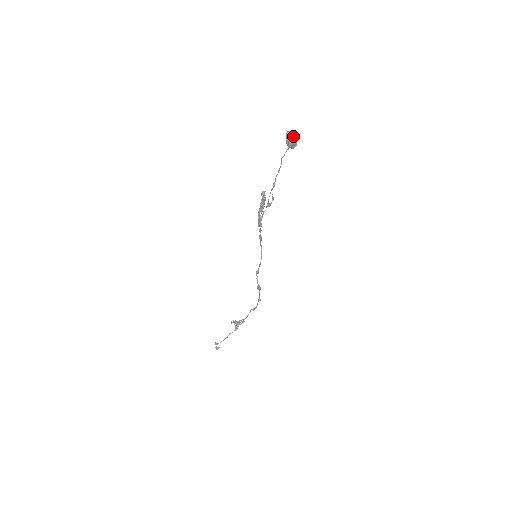
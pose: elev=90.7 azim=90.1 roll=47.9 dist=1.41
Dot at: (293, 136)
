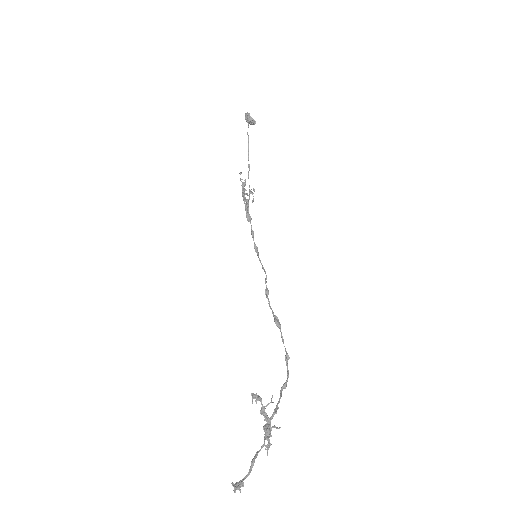
Dot at: occluded
